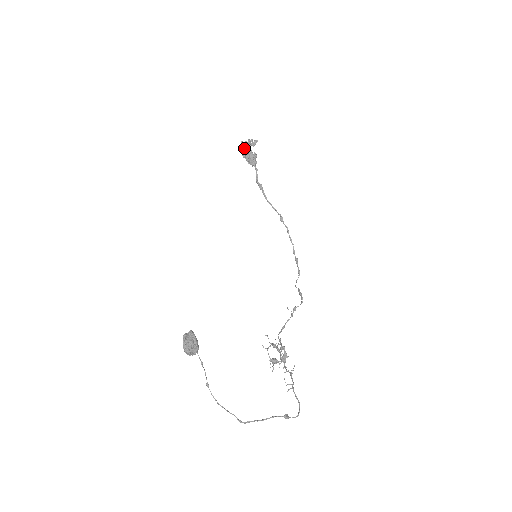
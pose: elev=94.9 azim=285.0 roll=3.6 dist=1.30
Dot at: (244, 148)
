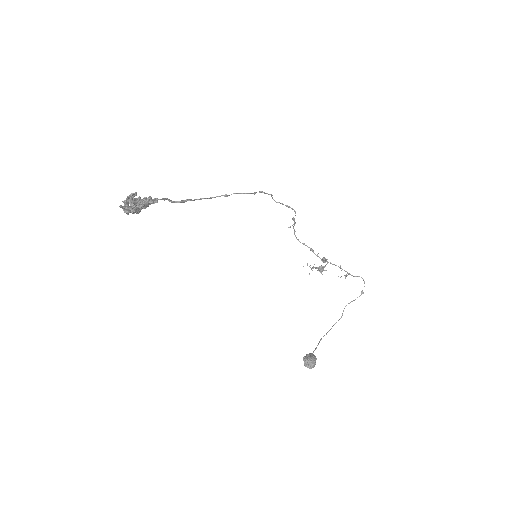
Dot at: (135, 212)
